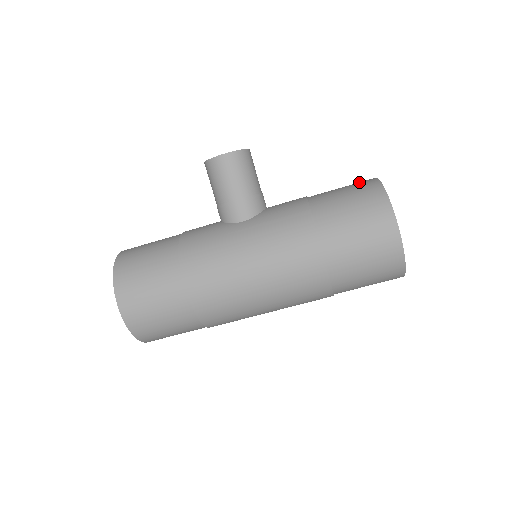
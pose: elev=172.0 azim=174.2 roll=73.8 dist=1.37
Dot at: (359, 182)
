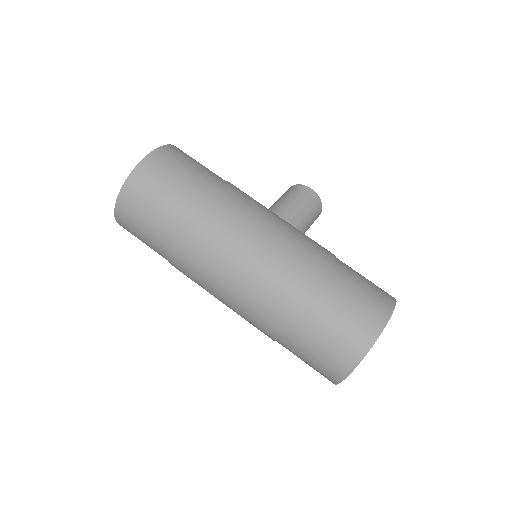
Dot at: occluded
